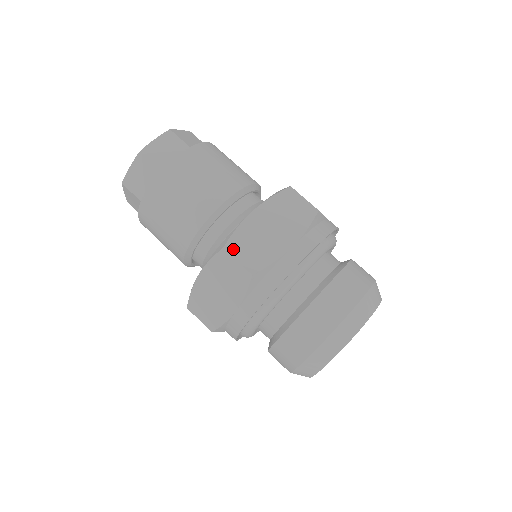
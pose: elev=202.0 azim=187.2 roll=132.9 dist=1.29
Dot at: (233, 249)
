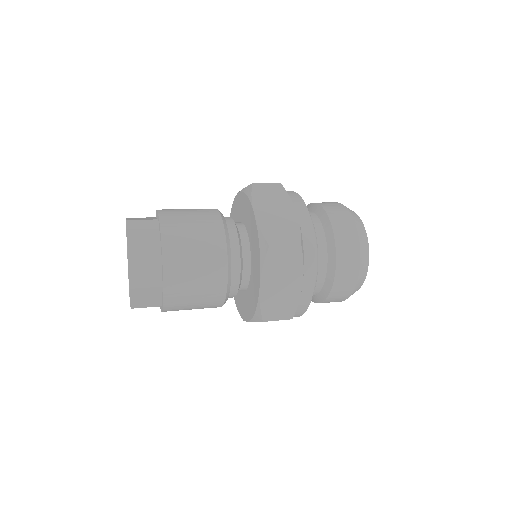
Dot at: (274, 241)
